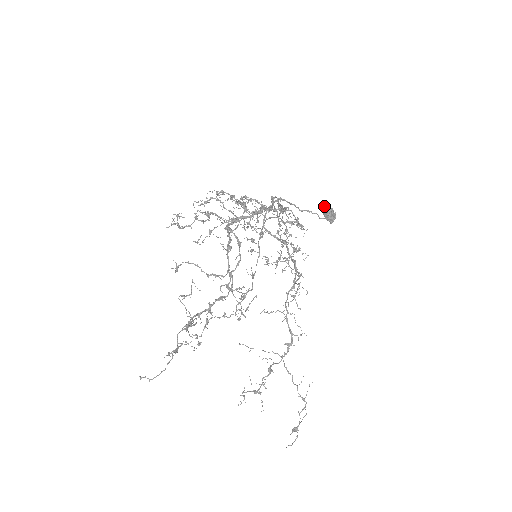
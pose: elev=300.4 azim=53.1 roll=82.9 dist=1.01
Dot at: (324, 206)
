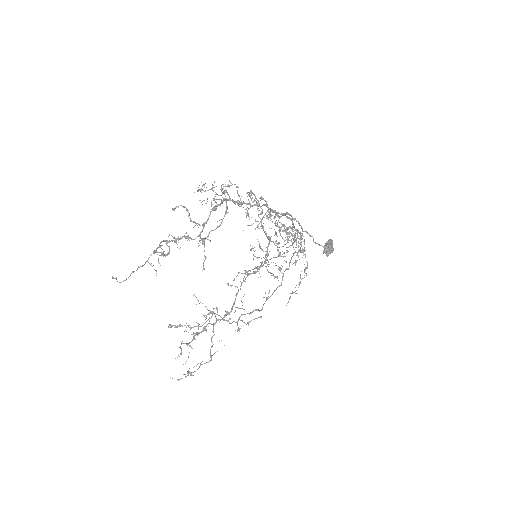
Dot at: occluded
